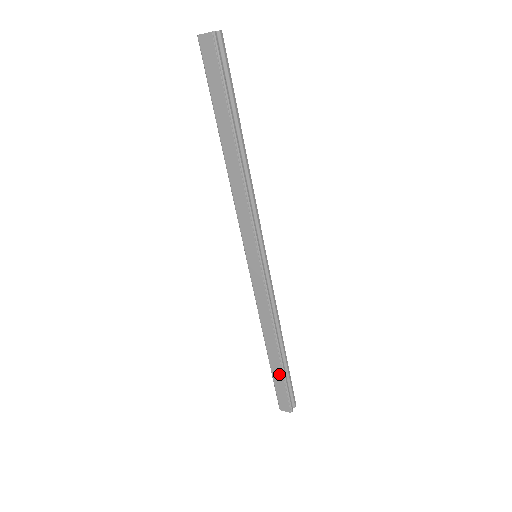
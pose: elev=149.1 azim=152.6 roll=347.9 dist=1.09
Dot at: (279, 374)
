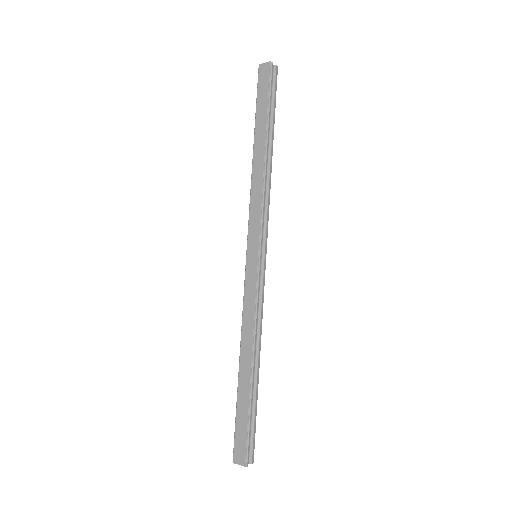
Dot at: (245, 404)
